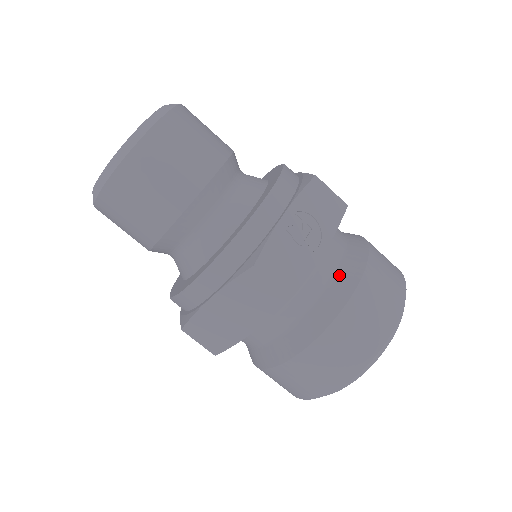
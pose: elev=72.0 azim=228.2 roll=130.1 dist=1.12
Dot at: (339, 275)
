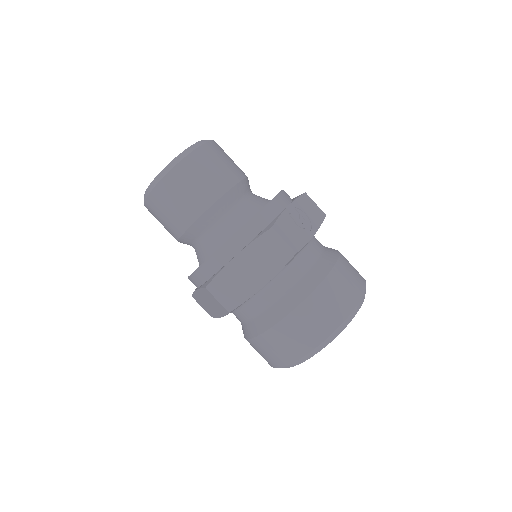
Dot at: (322, 257)
